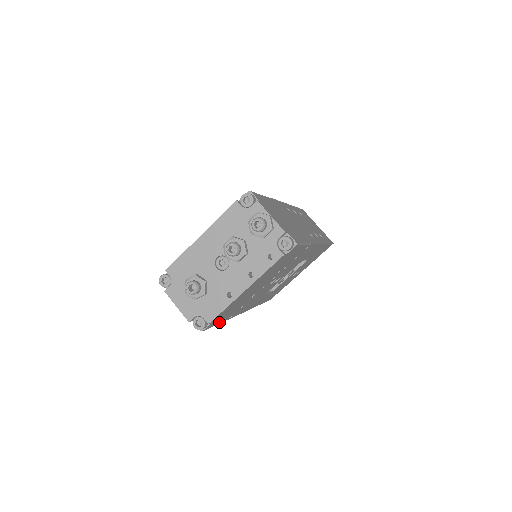
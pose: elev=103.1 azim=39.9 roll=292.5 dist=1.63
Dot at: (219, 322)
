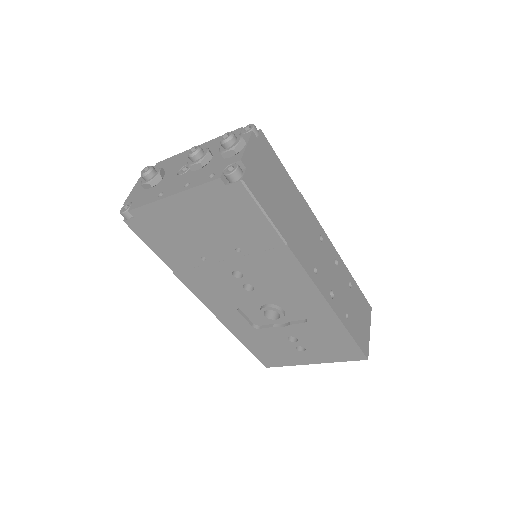
Dot at: (154, 249)
